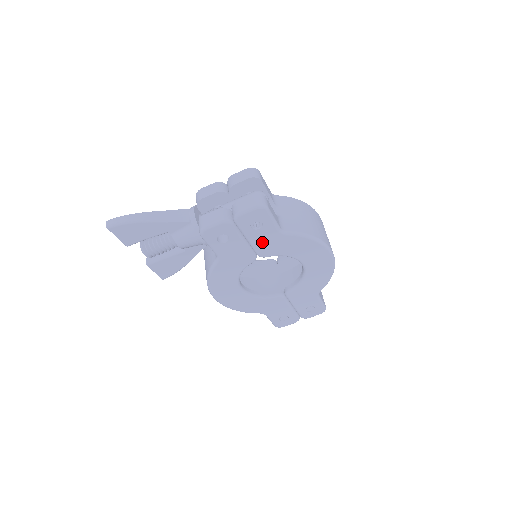
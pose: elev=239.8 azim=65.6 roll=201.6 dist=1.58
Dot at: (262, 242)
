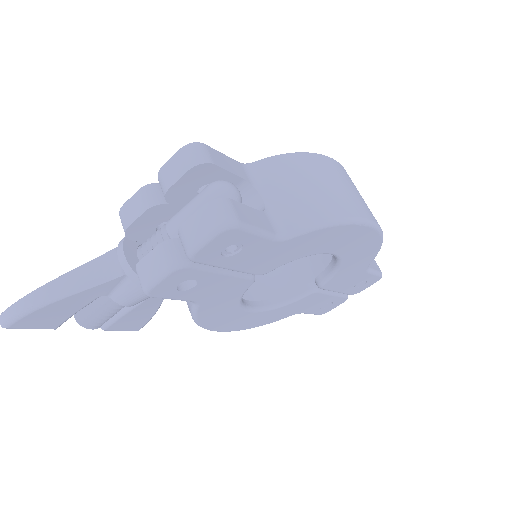
Dot at: (253, 262)
